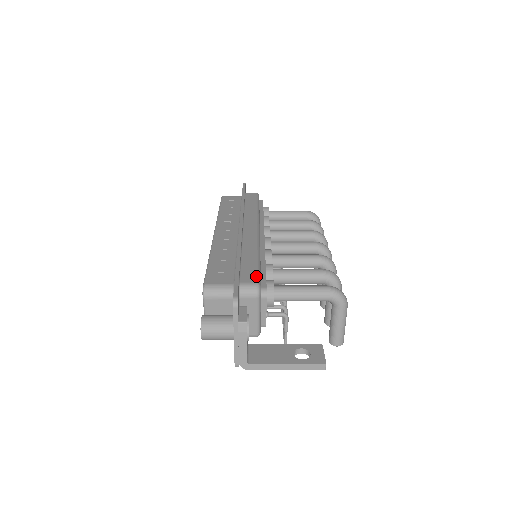
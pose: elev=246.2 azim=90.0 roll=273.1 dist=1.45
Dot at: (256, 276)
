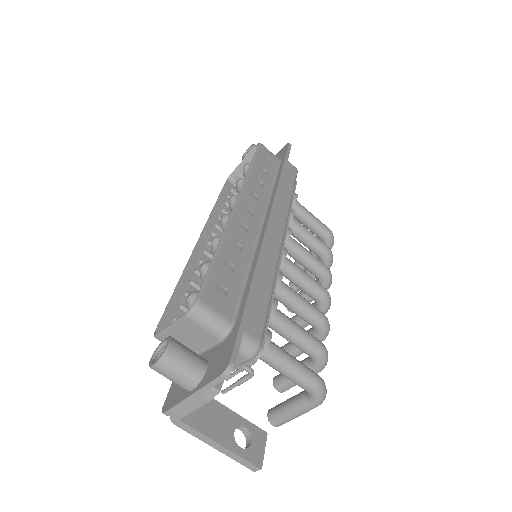
Dot at: (263, 328)
